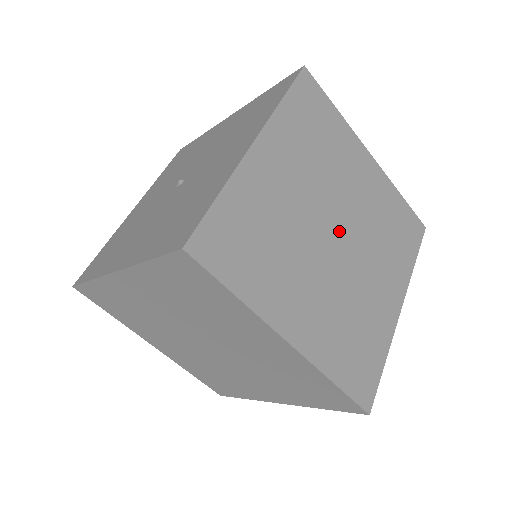
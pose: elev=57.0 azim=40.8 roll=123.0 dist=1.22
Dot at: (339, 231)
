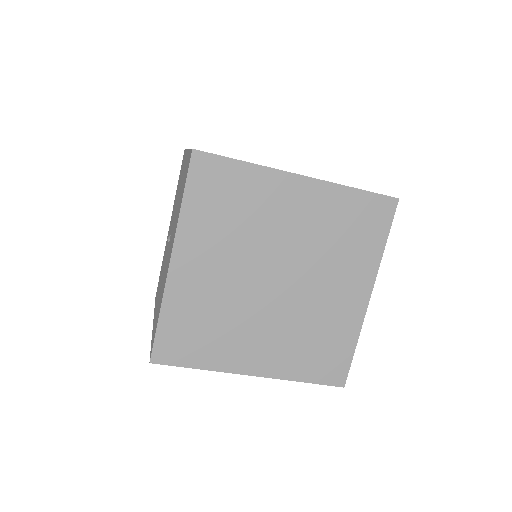
Dot at: (278, 274)
